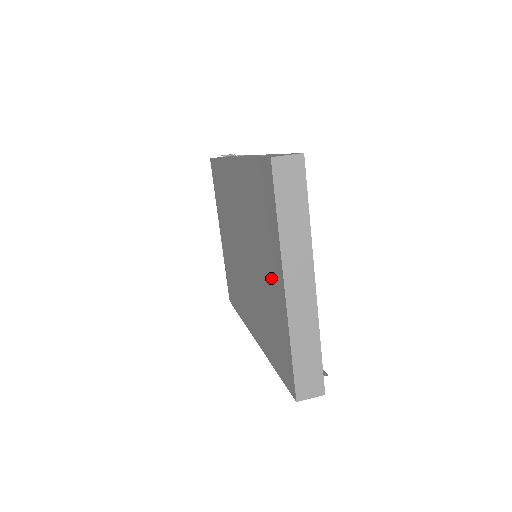
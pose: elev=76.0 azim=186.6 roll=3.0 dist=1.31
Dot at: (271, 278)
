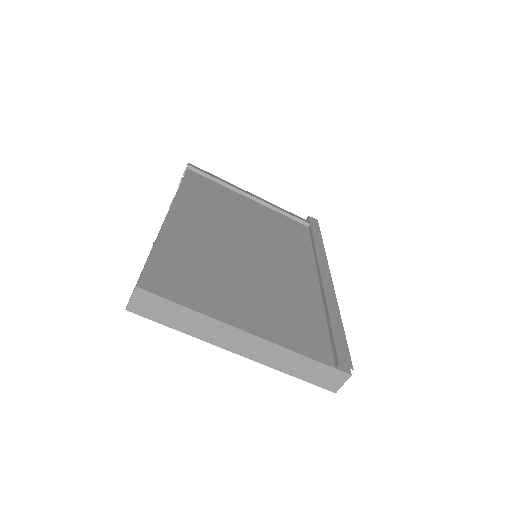
Dot at: occluded
